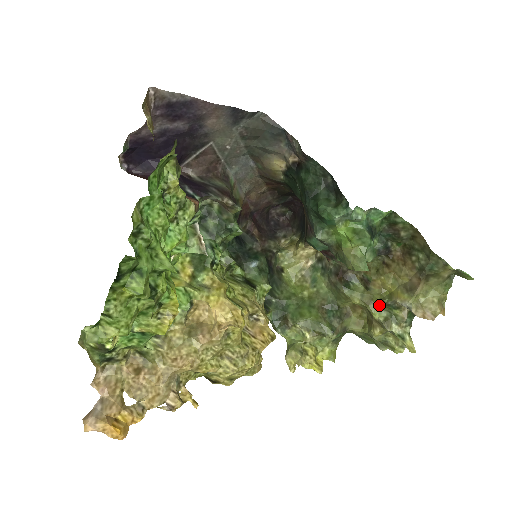
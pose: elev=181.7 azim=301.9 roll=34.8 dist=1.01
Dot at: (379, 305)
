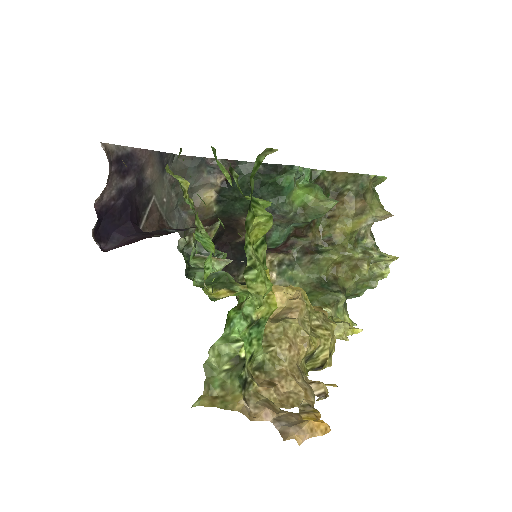
Dot at: (351, 246)
